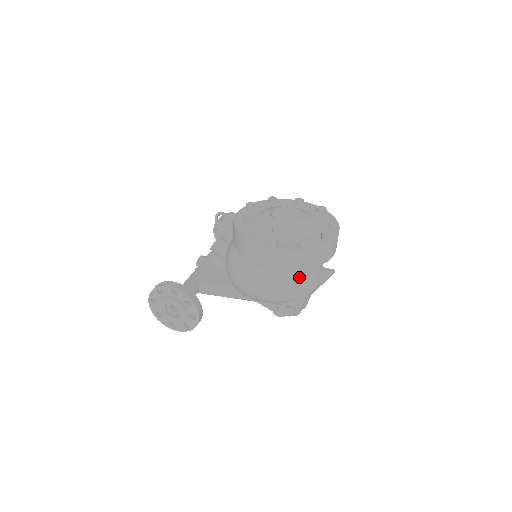
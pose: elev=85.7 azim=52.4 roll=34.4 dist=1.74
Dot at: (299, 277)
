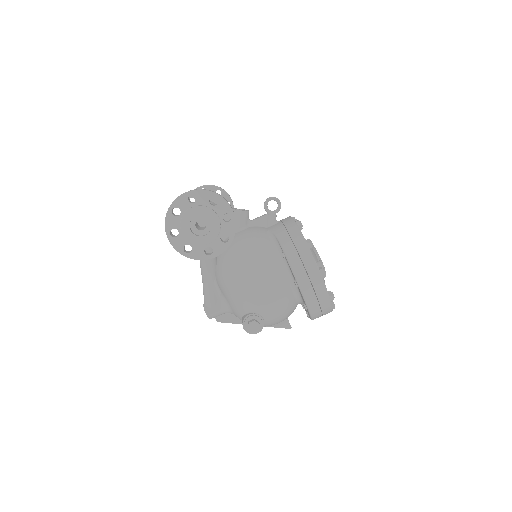
Dot at: (287, 310)
